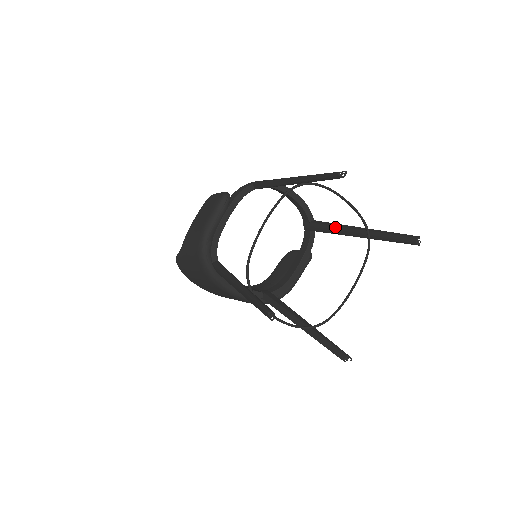
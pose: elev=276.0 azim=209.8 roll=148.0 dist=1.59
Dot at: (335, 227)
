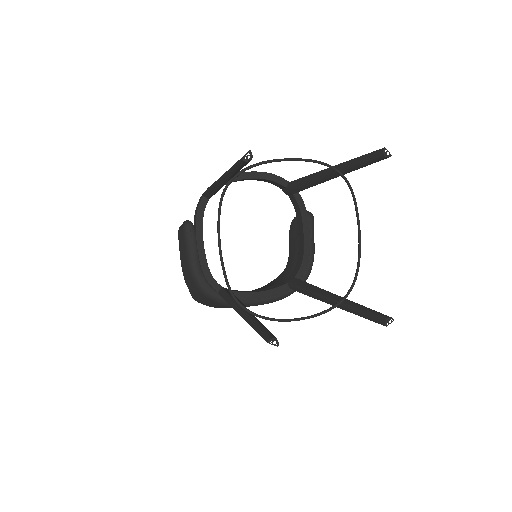
Dot at: (308, 181)
